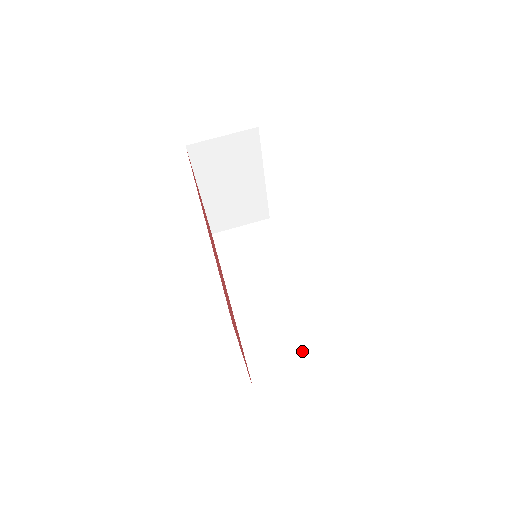
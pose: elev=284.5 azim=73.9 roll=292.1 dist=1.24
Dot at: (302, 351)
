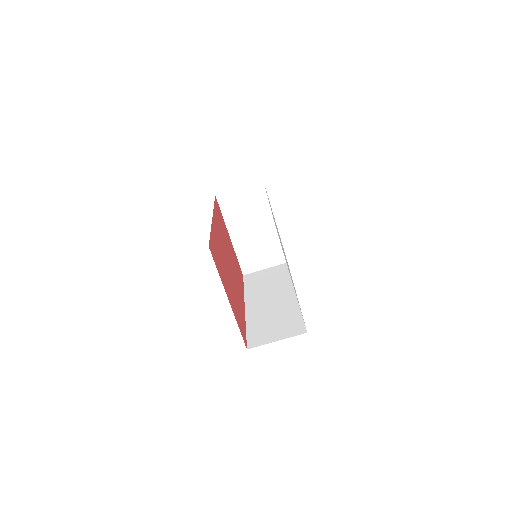
Dot at: (290, 326)
